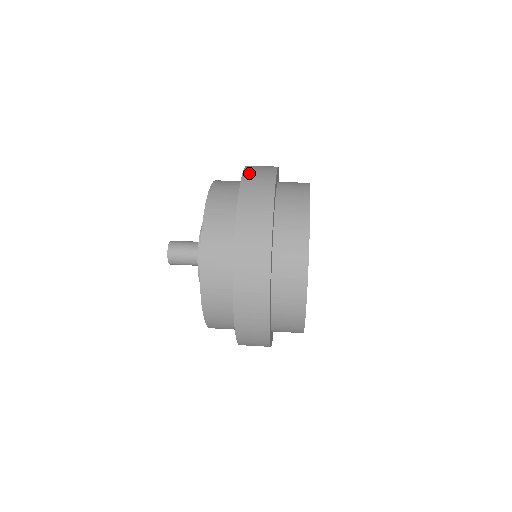
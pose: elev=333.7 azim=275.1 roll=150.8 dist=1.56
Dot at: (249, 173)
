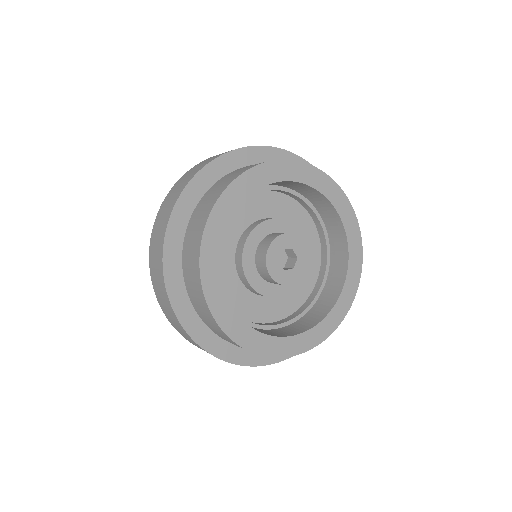
Dot at: occluded
